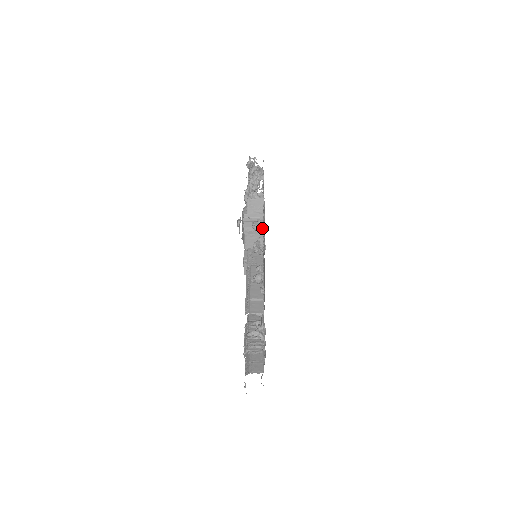
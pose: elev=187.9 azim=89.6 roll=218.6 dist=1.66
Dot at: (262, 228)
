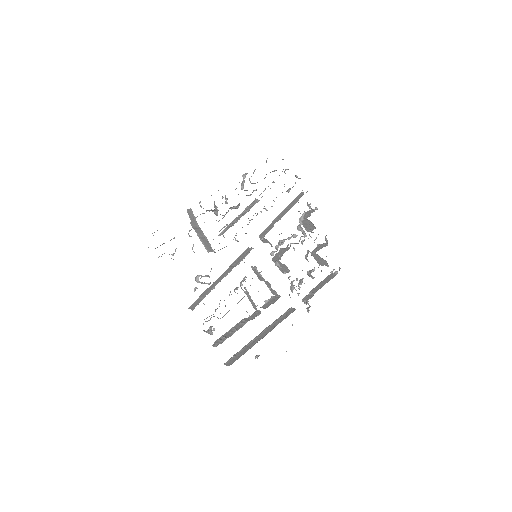
Dot at: (203, 234)
